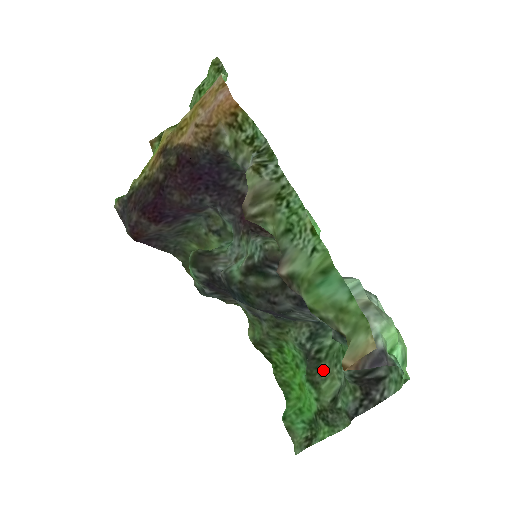
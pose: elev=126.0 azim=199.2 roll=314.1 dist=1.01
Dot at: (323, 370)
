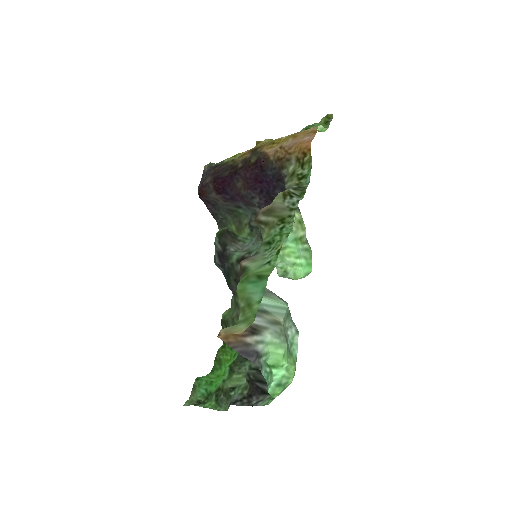
Dot at: (244, 366)
